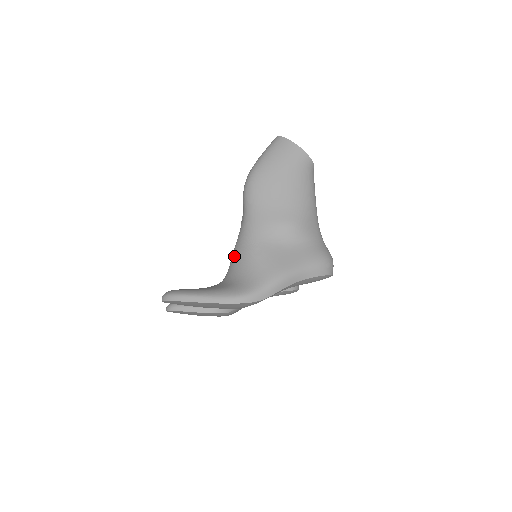
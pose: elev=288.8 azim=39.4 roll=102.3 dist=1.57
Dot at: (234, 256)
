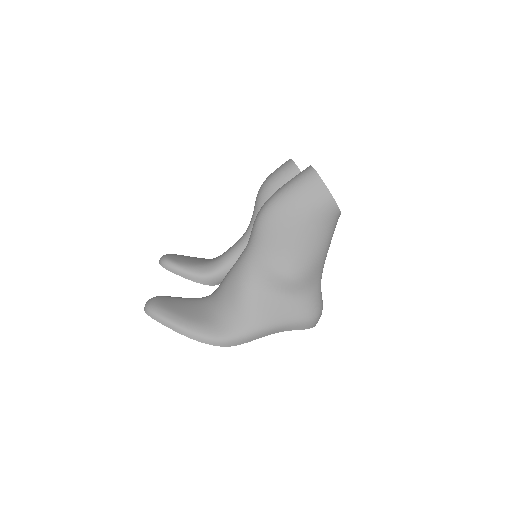
Dot at: (226, 283)
